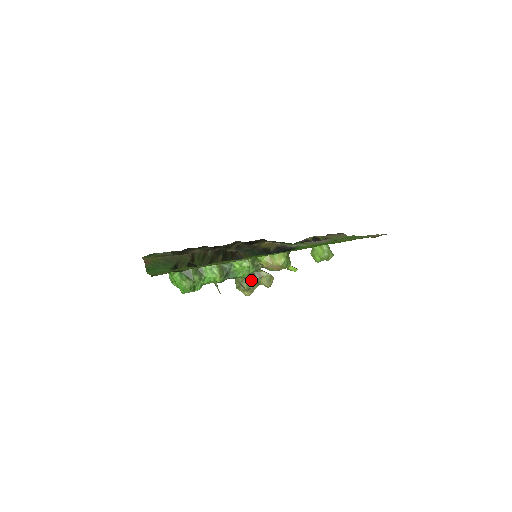
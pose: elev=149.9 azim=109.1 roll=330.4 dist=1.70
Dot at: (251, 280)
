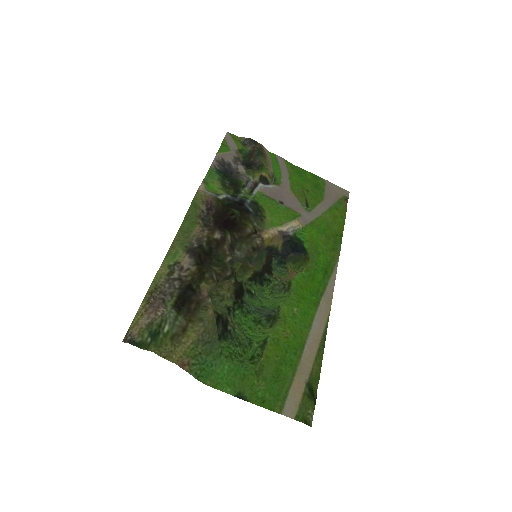
Dot at: (236, 276)
